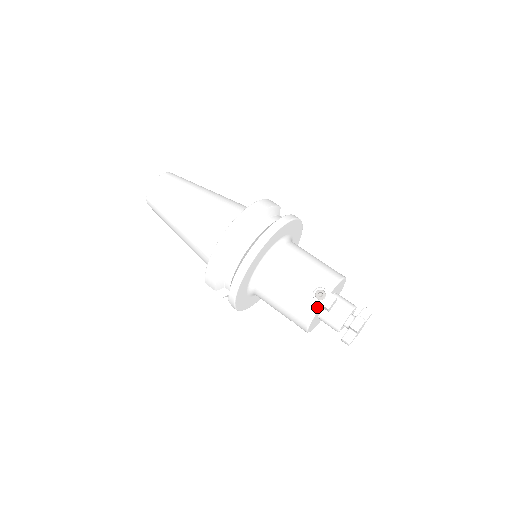
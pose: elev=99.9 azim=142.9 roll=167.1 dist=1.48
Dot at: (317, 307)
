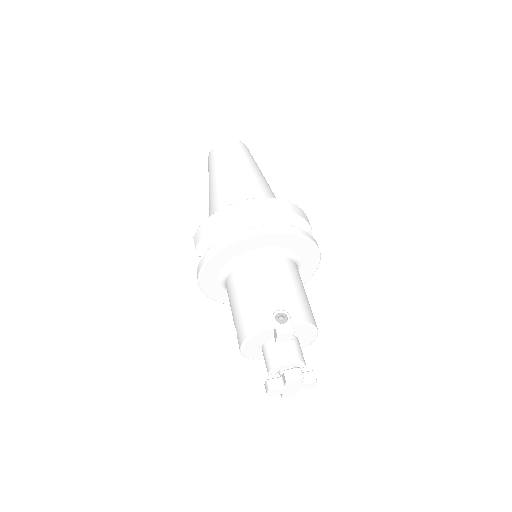
Dot at: (269, 325)
